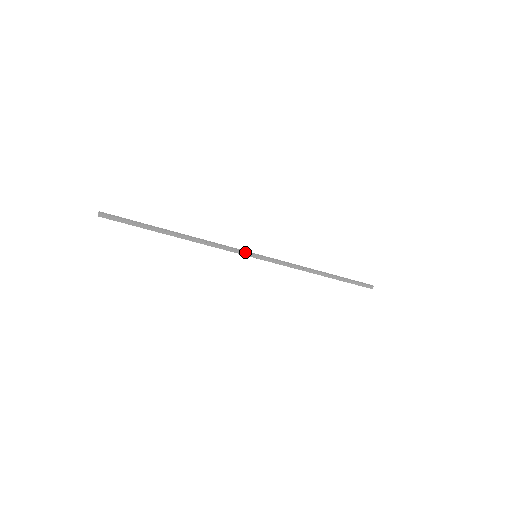
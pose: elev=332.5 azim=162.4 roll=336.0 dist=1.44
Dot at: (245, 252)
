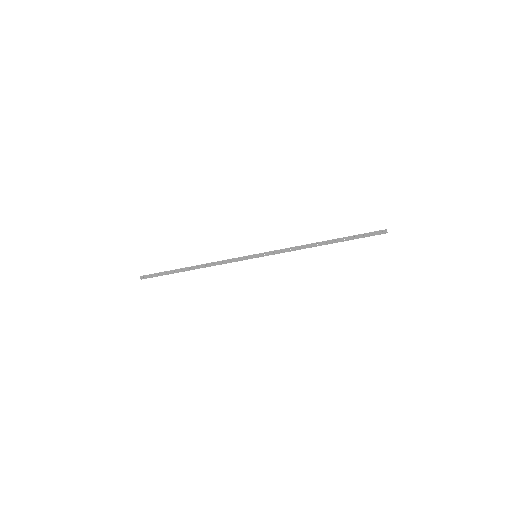
Dot at: (245, 259)
